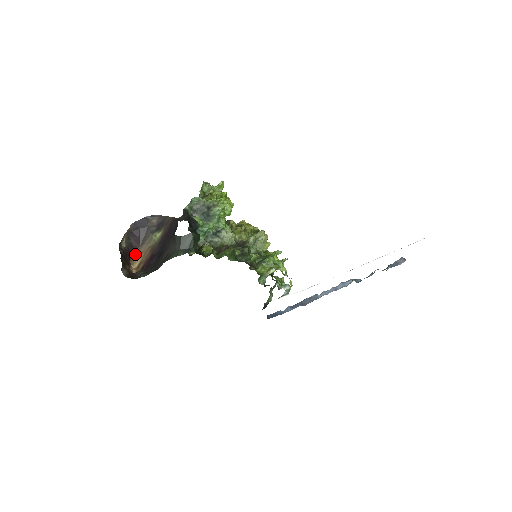
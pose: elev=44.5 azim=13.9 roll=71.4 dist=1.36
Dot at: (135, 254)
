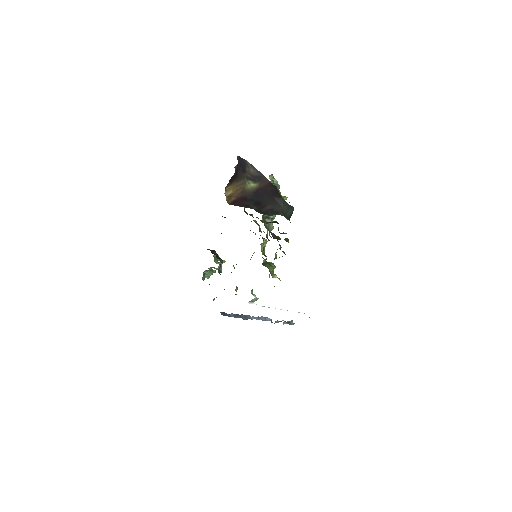
Dot at: (230, 183)
